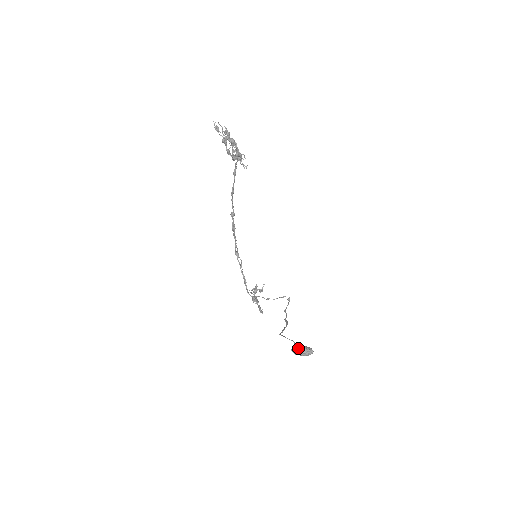
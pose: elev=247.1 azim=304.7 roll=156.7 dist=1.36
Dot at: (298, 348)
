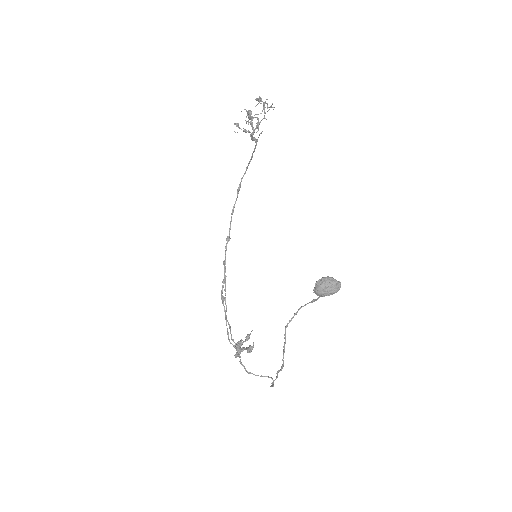
Dot at: (323, 277)
